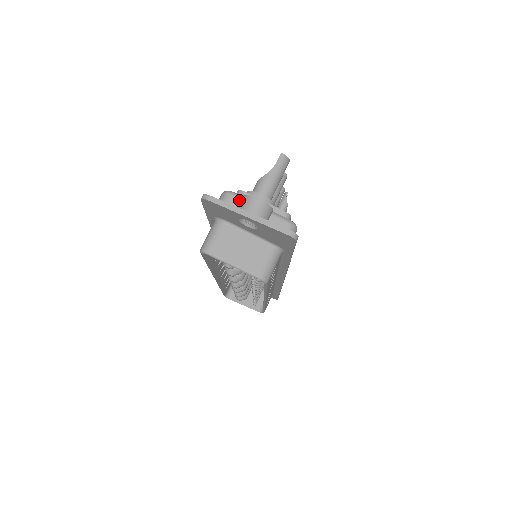
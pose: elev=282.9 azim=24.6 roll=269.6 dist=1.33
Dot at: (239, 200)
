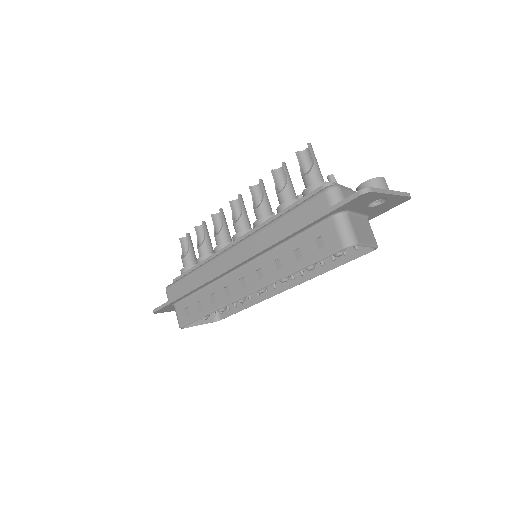
Dot at: (344, 190)
